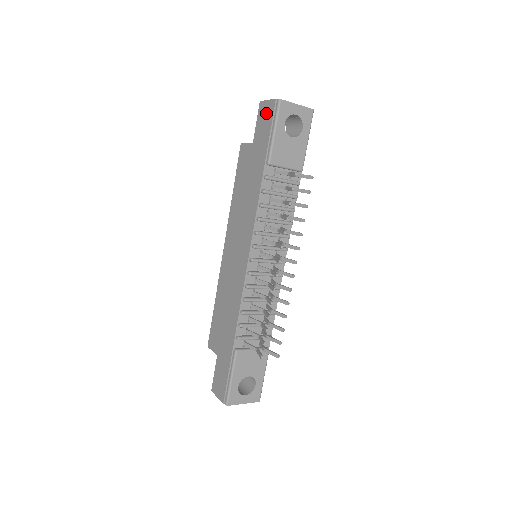
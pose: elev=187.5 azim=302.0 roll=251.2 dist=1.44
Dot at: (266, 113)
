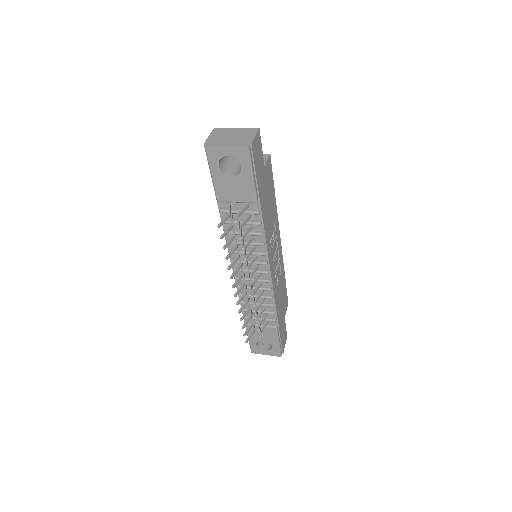
Dot at: occluded
